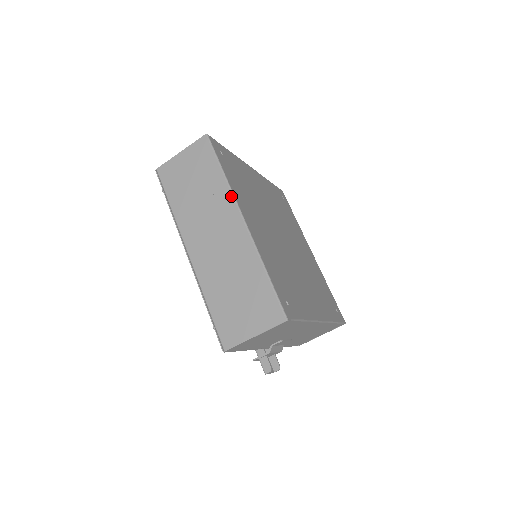
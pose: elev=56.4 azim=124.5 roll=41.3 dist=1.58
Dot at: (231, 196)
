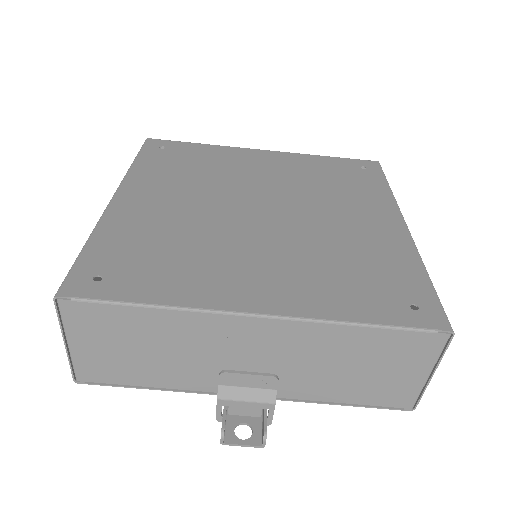
Dot at: occluded
